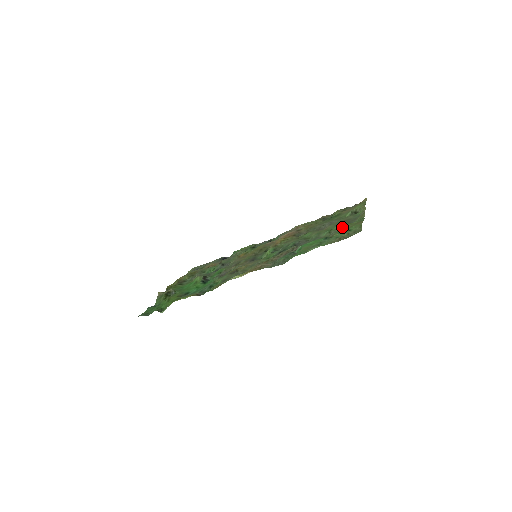
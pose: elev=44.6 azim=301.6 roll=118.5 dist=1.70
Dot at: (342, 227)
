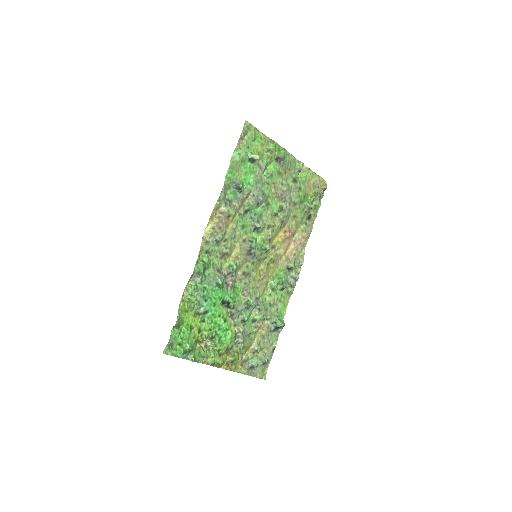
Dot at: (270, 160)
